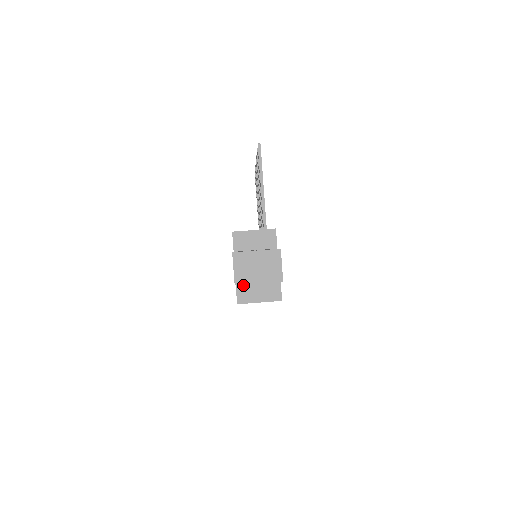
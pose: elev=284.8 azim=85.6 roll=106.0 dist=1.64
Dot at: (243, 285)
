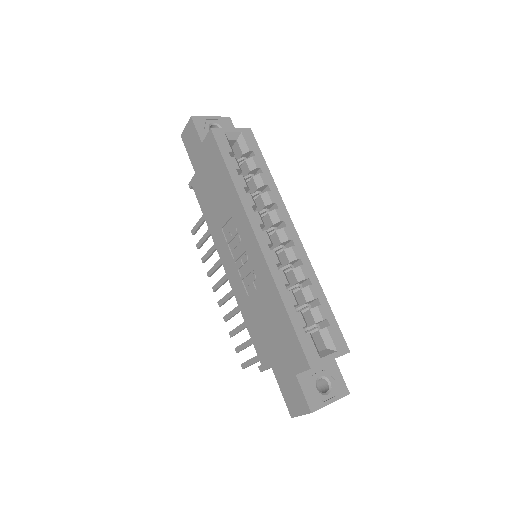
Dot at: occluded
